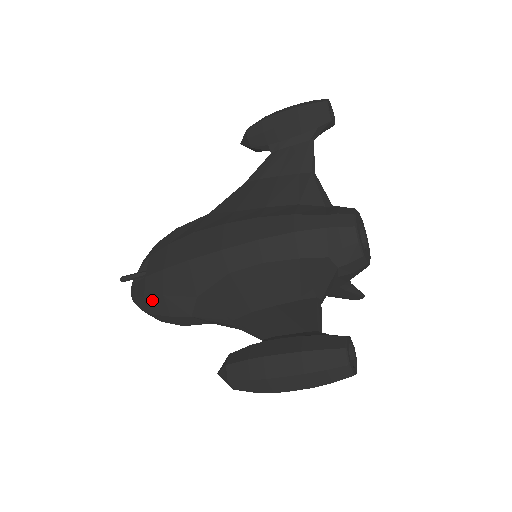
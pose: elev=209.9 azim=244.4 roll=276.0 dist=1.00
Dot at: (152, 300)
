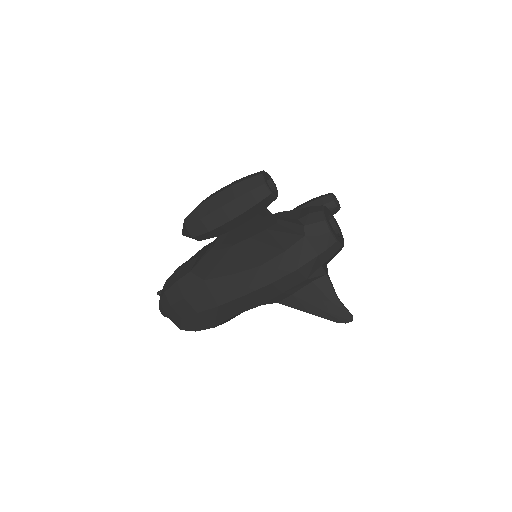
Dot at: (170, 278)
